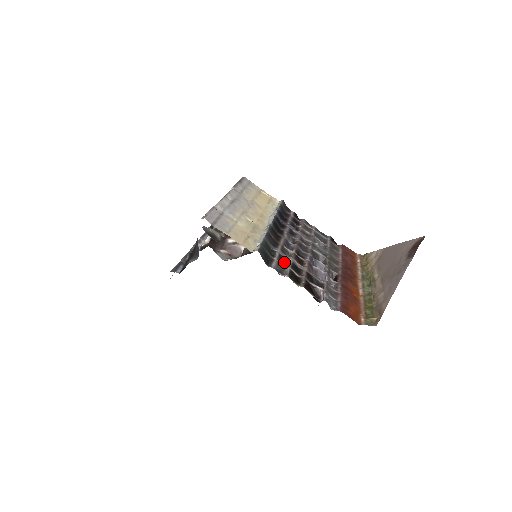
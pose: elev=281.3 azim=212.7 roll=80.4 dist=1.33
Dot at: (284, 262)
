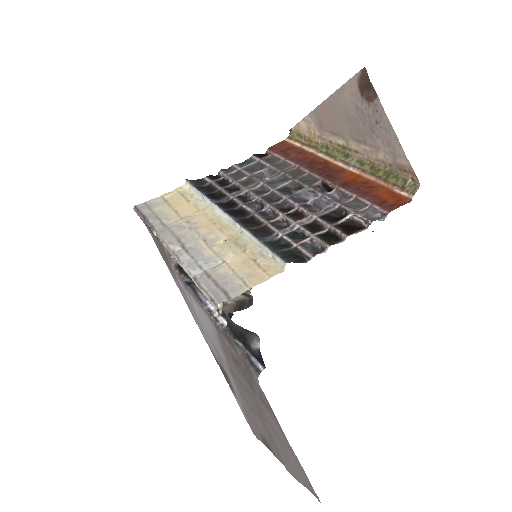
Dot at: (298, 236)
